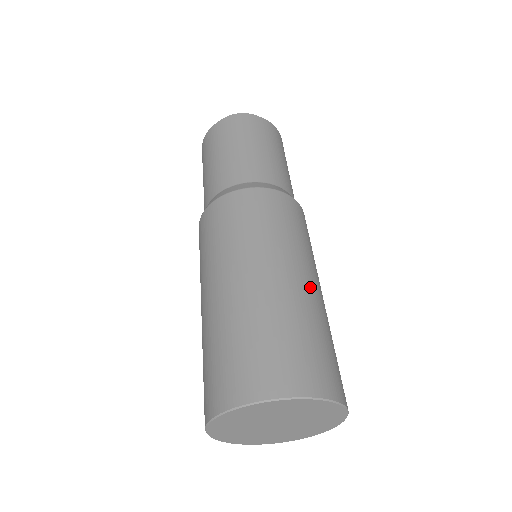
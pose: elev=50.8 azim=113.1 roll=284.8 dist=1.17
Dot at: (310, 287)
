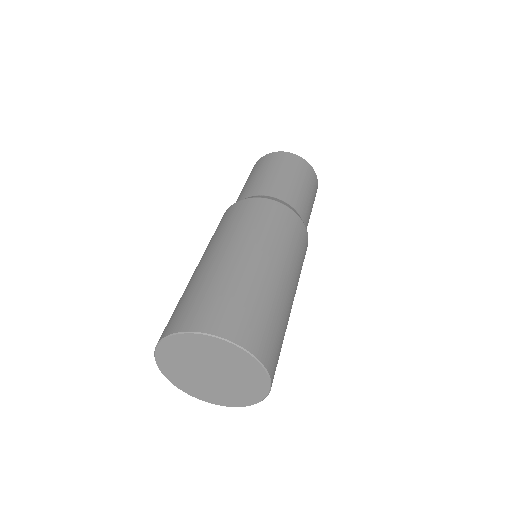
Dot at: (250, 261)
